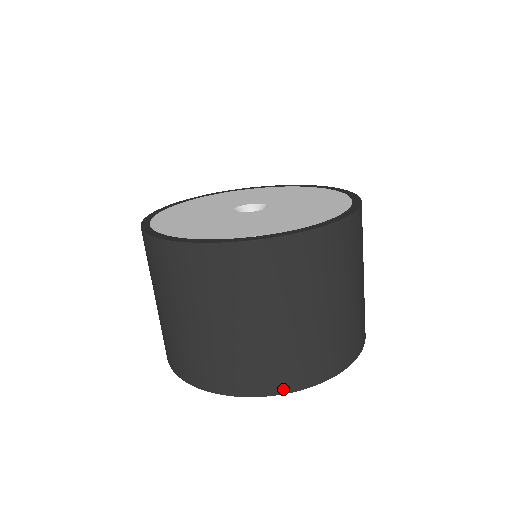
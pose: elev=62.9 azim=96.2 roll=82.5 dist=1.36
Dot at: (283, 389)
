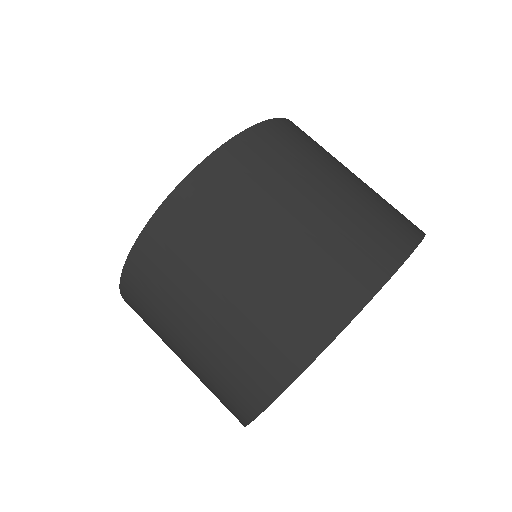
Dot at: (275, 388)
